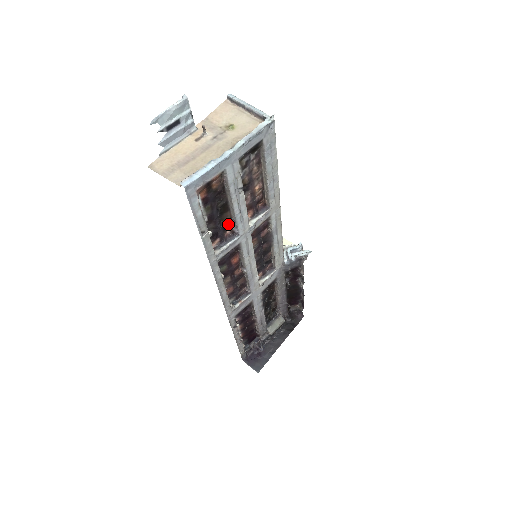
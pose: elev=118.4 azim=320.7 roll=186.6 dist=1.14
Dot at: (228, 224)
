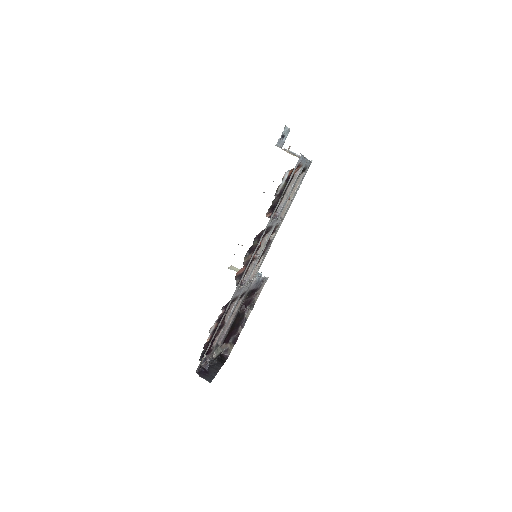
Dot at: (277, 207)
